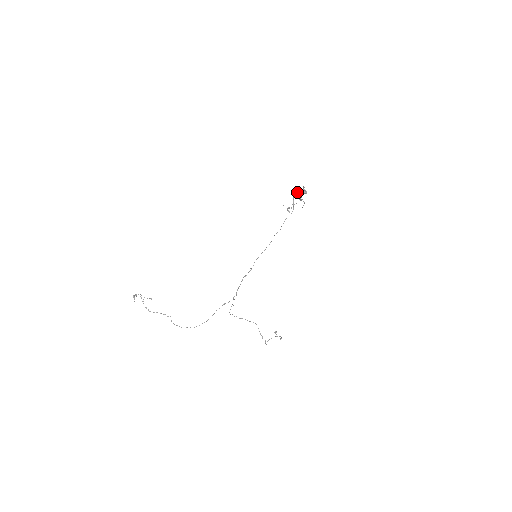
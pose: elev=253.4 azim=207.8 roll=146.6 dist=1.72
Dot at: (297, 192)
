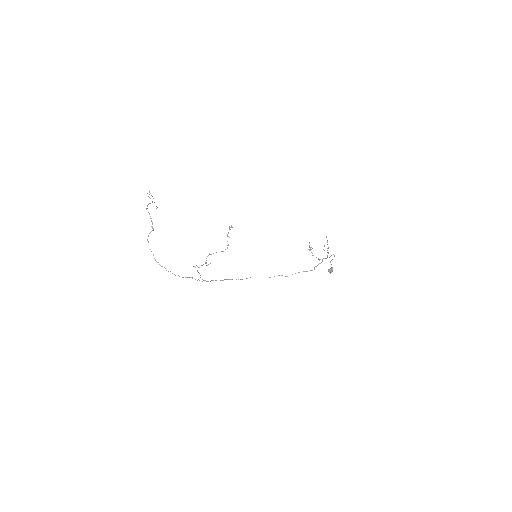
Dot at: (326, 258)
